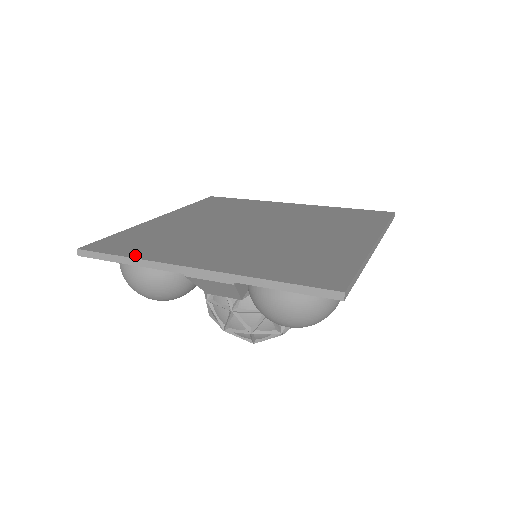
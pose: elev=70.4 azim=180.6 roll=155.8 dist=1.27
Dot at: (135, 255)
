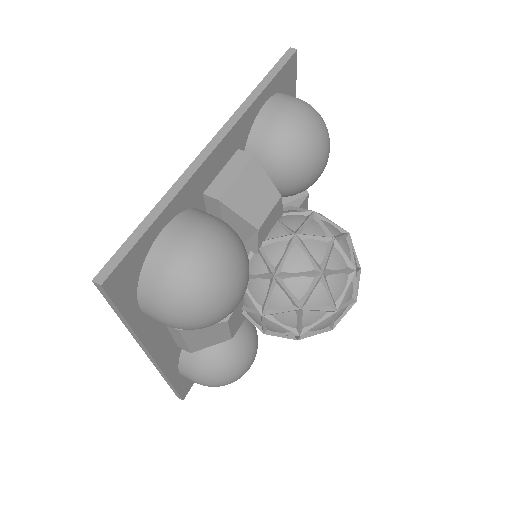
Dot at: occluded
